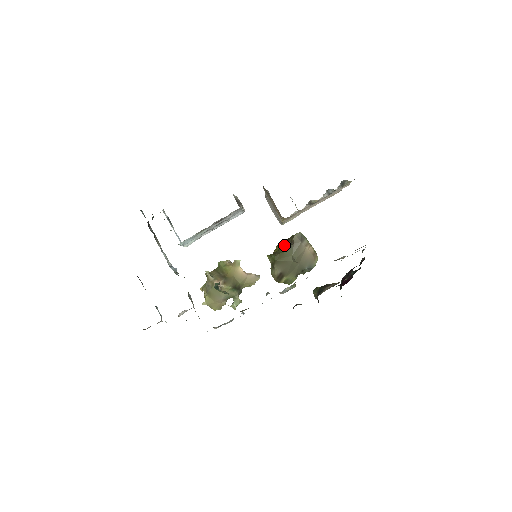
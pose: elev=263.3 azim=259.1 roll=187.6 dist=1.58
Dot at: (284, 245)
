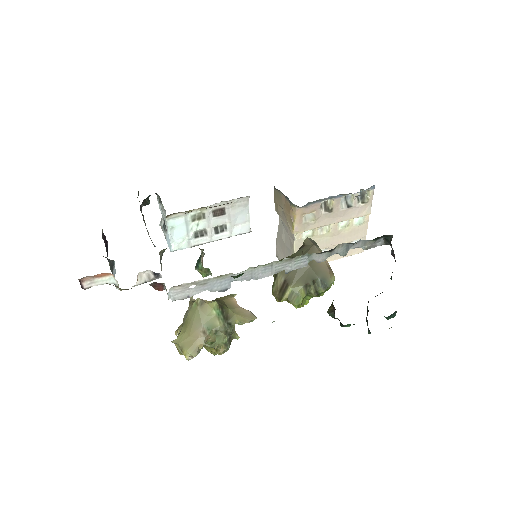
Dot at: occluded
